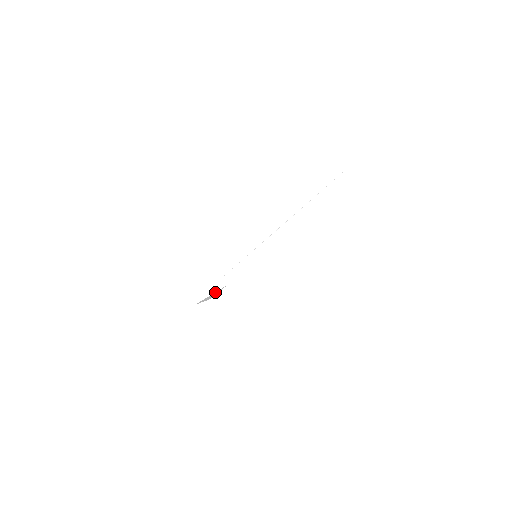
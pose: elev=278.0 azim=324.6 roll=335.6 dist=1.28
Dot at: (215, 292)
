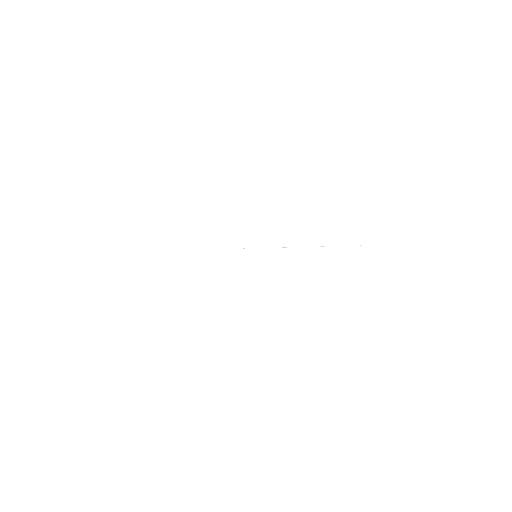
Dot at: occluded
